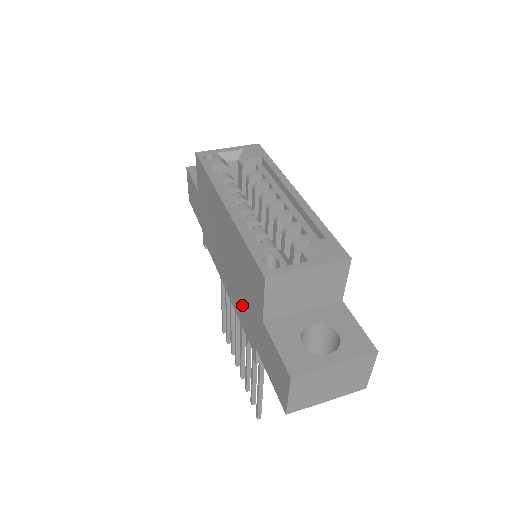
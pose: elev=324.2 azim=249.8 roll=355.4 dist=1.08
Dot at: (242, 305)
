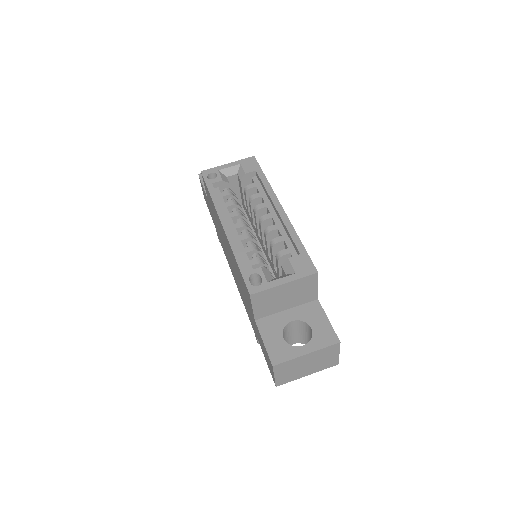
Dot at: (244, 301)
